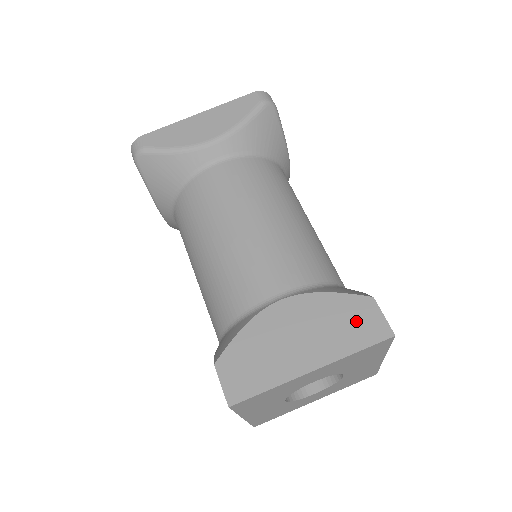
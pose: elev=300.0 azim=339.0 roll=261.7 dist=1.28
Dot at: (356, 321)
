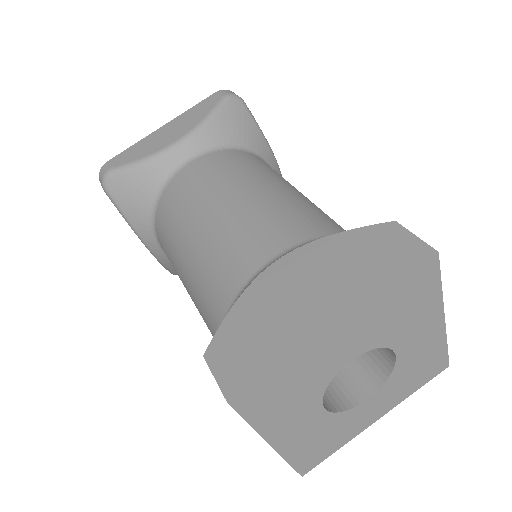
Dot at: (380, 252)
